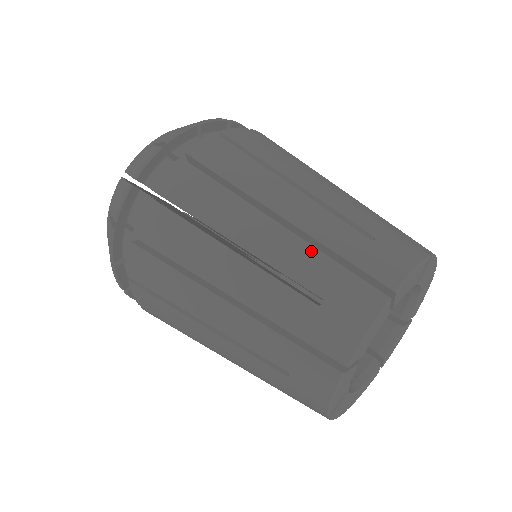
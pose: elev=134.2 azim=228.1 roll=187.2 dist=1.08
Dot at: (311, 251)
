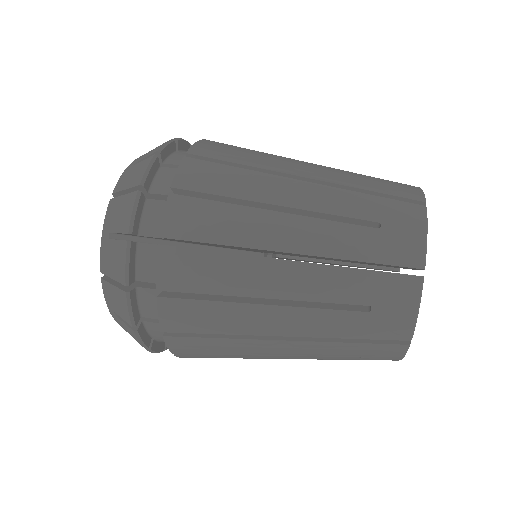
Dot at: (347, 193)
